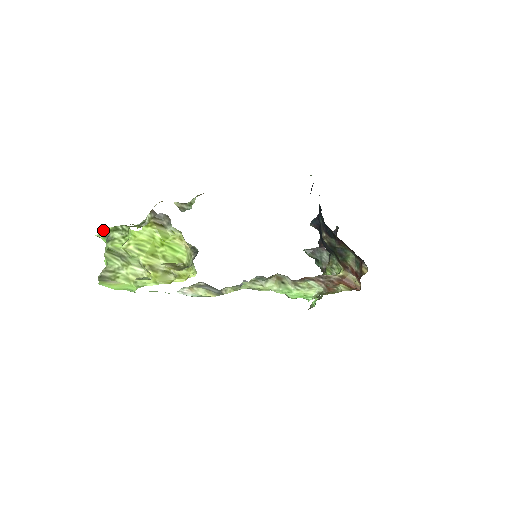
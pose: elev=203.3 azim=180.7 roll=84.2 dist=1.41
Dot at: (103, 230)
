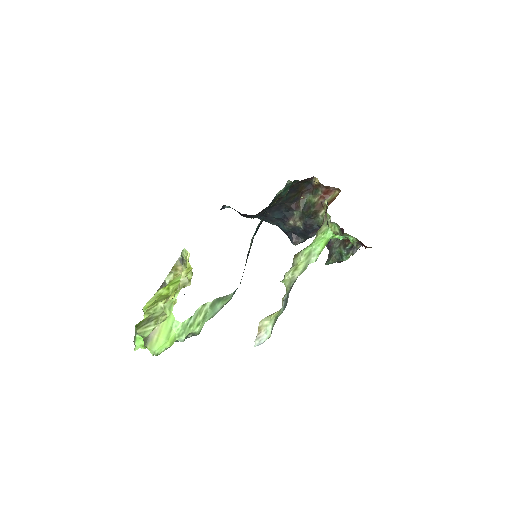
Dot at: (134, 339)
